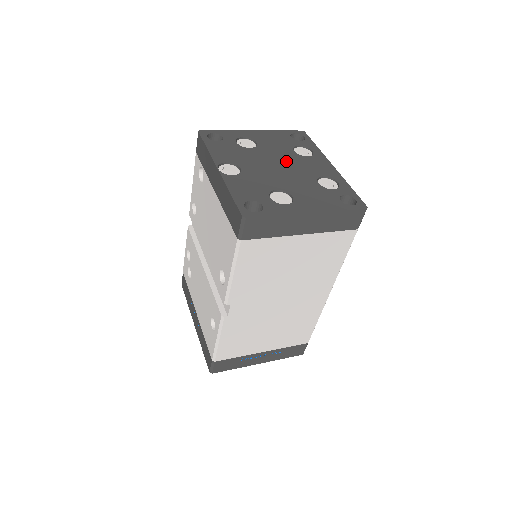
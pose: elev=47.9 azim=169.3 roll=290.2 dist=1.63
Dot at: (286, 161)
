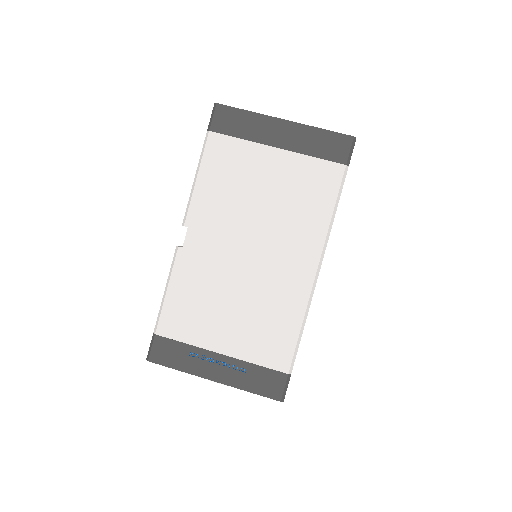
Dot at: occluded
